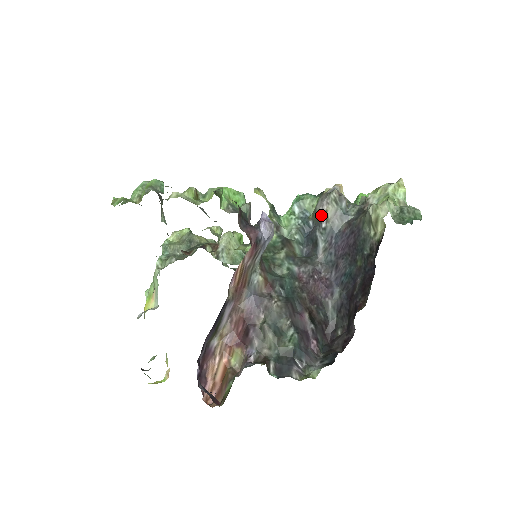
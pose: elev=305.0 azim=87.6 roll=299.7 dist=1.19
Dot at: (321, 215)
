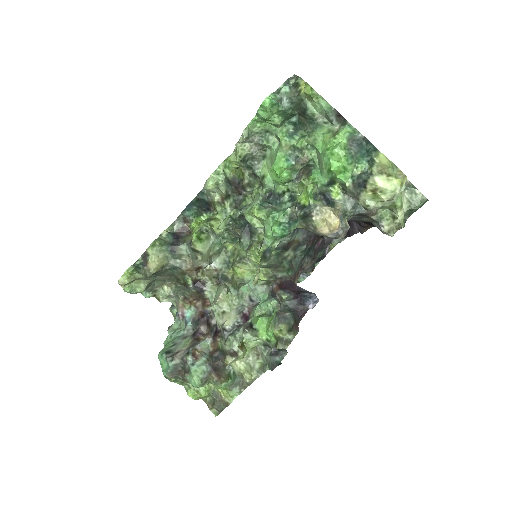
Dot at: occluded
